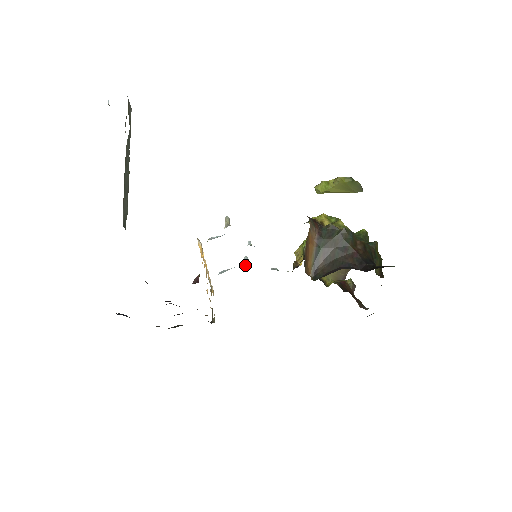
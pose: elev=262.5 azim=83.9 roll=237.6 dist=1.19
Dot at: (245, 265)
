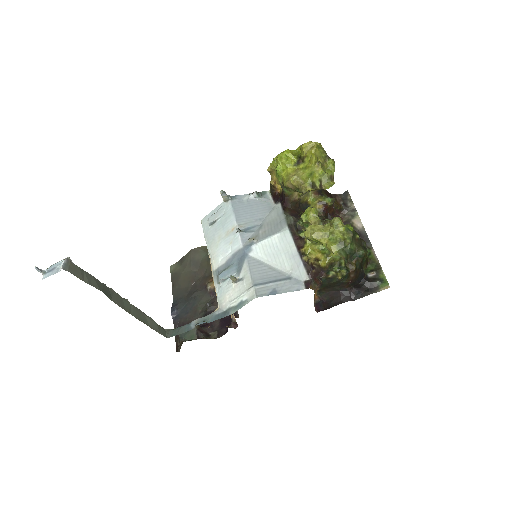
Dot at: (225, 200)
